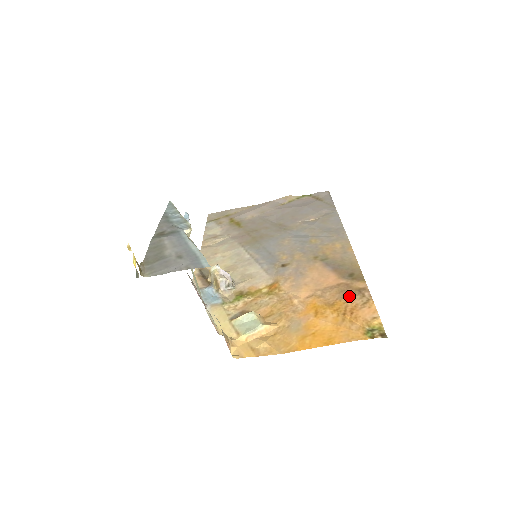
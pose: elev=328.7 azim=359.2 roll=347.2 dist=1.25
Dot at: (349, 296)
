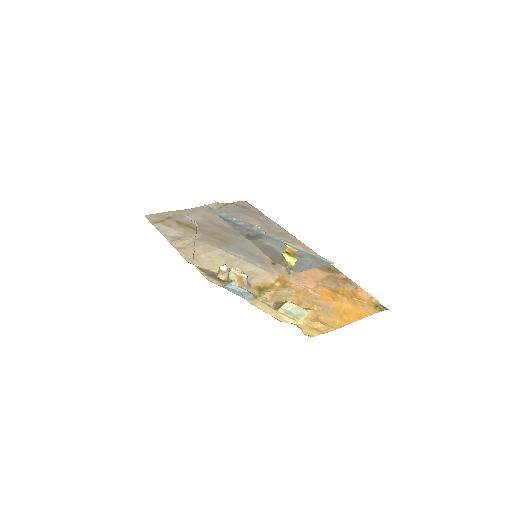
Dot at: (343, 284)
